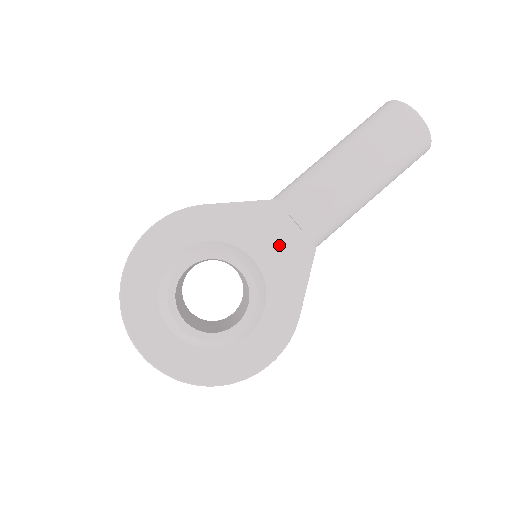
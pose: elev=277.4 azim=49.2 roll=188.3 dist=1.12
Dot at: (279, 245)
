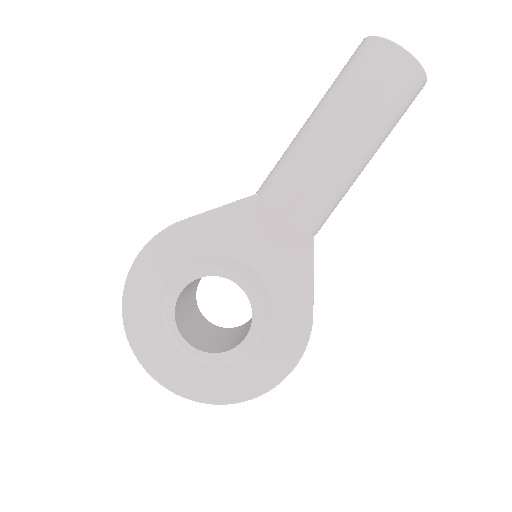
Dot at: (272, 243)
